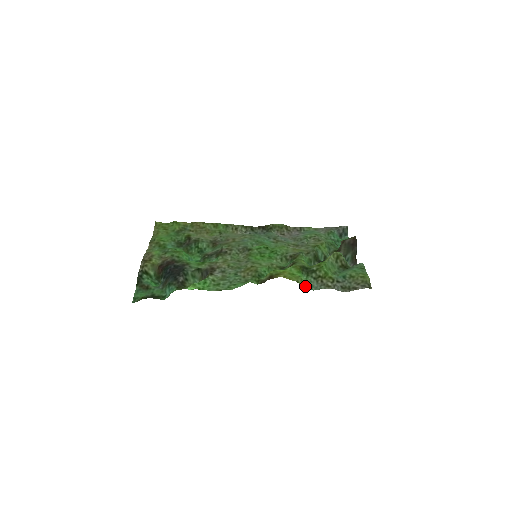
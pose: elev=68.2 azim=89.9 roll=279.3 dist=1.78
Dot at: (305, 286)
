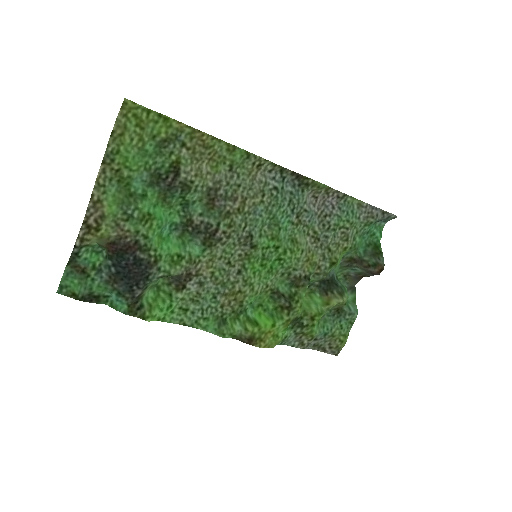
Dot at: (280, 343)
